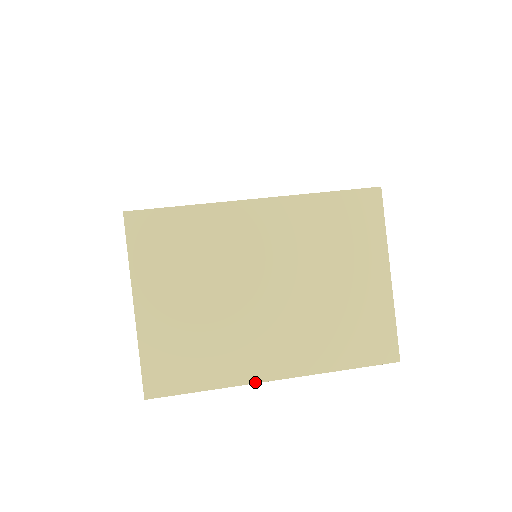
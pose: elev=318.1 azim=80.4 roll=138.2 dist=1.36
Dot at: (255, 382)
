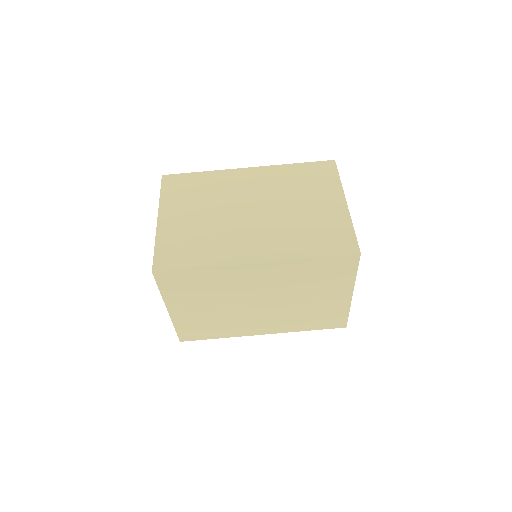
Dot at: (249, 335)
